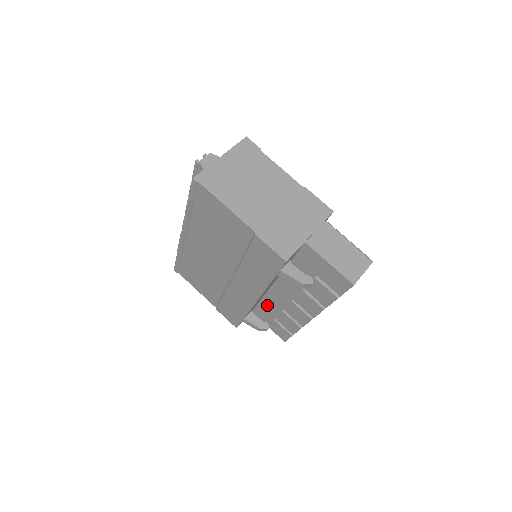
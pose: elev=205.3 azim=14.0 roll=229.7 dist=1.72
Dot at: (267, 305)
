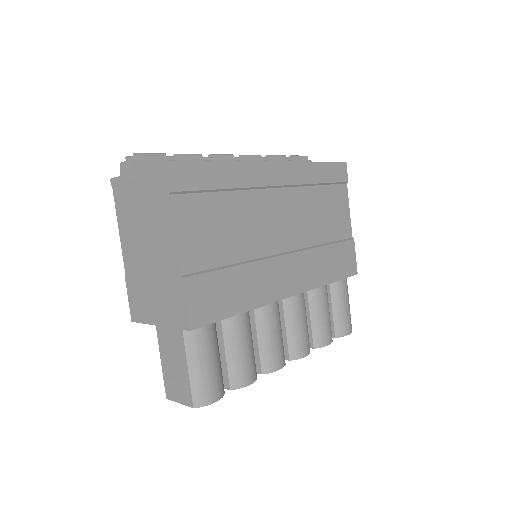
Dot at: occluded
